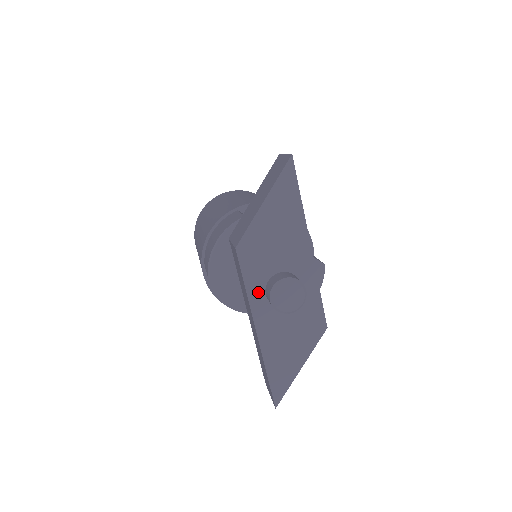
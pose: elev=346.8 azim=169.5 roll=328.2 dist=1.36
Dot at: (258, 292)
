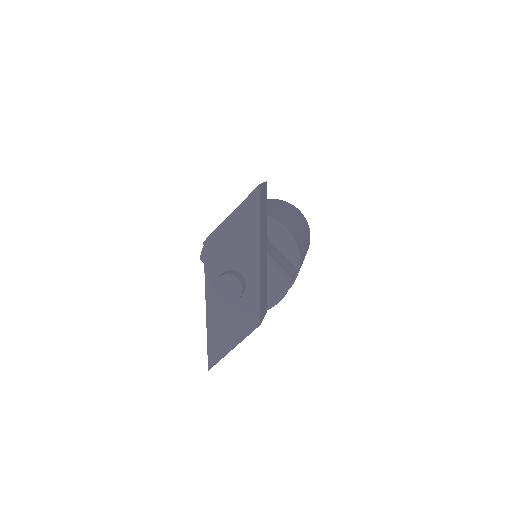
Dot at: (213, 279)
